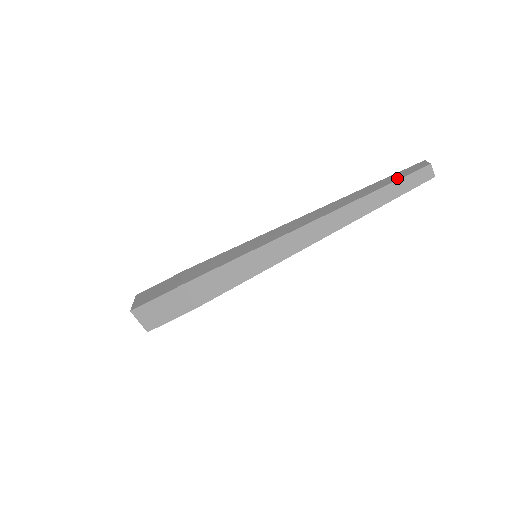
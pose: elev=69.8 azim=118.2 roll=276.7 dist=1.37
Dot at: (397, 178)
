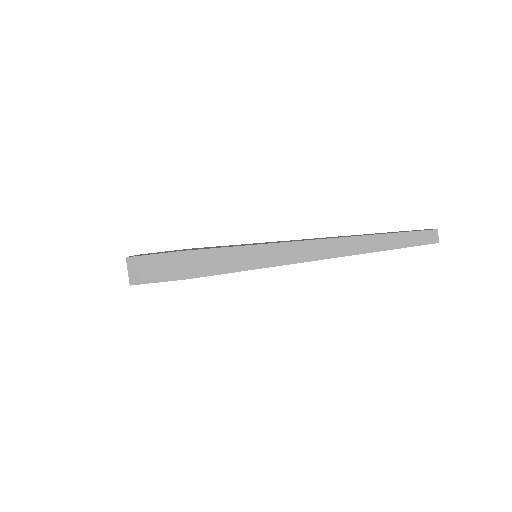
Dot at: (404, 231)
